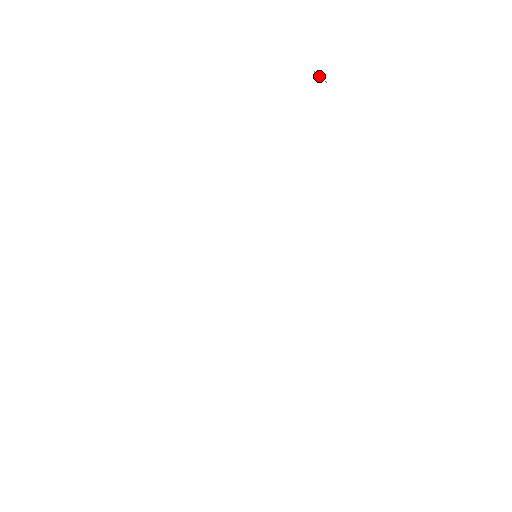
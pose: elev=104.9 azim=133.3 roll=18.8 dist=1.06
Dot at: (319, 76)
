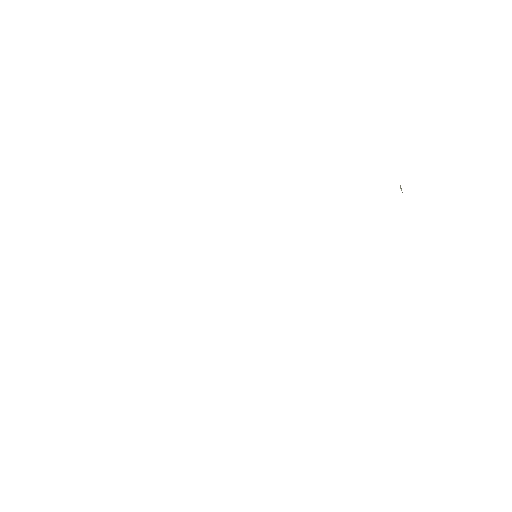
Dot at: occluded
